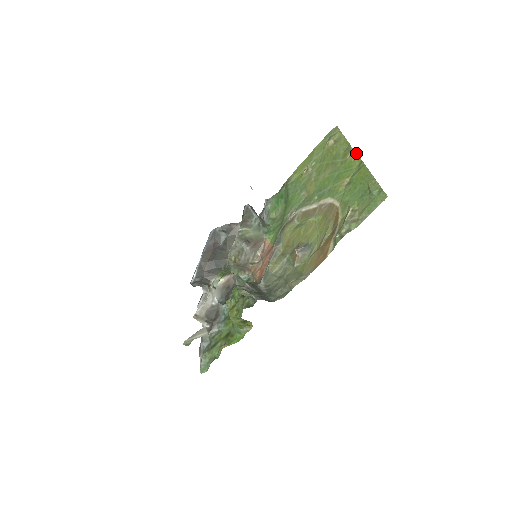
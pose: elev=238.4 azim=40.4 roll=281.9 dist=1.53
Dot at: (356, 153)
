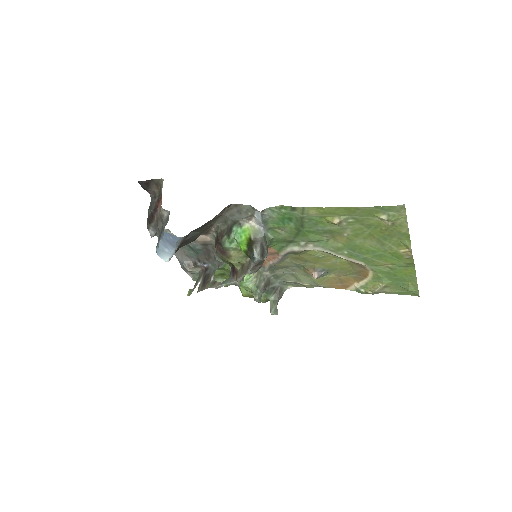
Dot at: occluded
